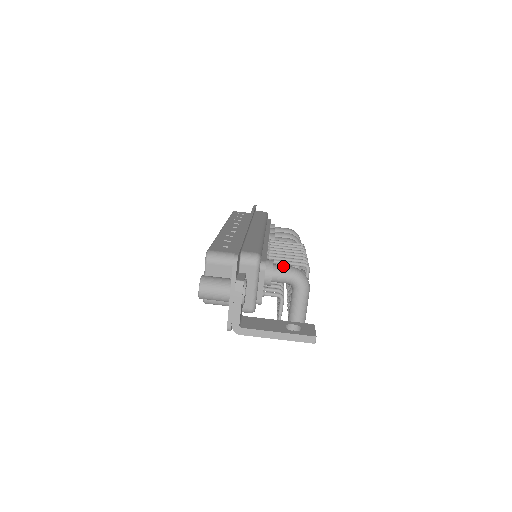
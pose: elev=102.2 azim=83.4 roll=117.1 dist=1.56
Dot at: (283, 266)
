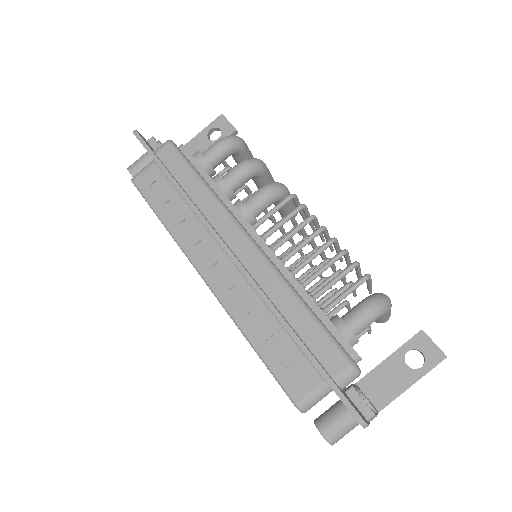
Dot at: (359, 319)
